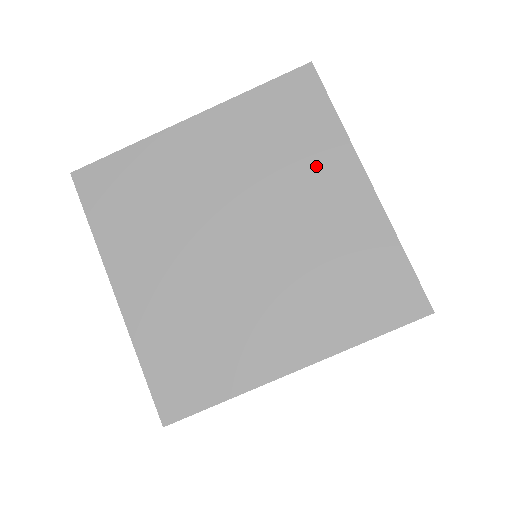
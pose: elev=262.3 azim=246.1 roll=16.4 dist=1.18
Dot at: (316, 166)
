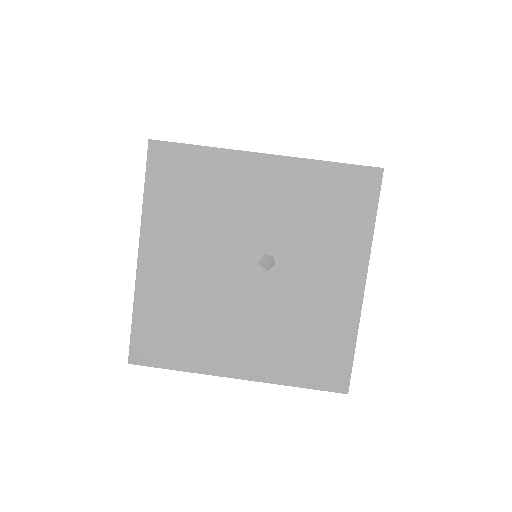
Dot at: occluded
